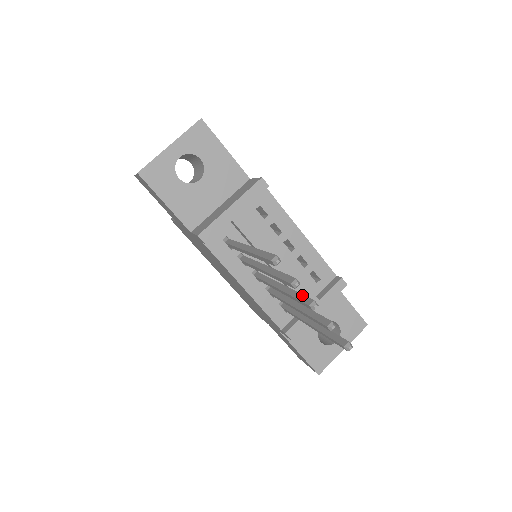
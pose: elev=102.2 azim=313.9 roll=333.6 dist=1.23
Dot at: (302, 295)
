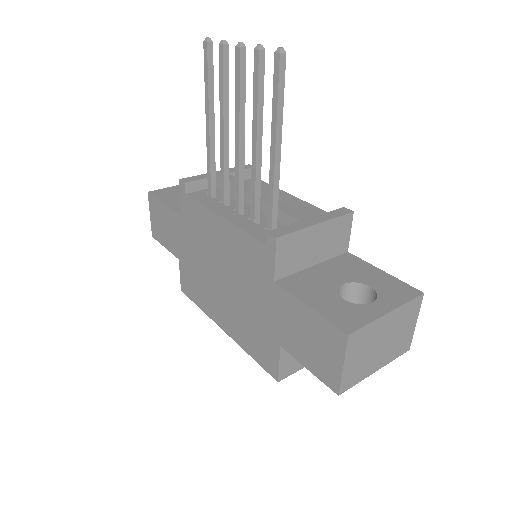
Dot at: (240, 75)
